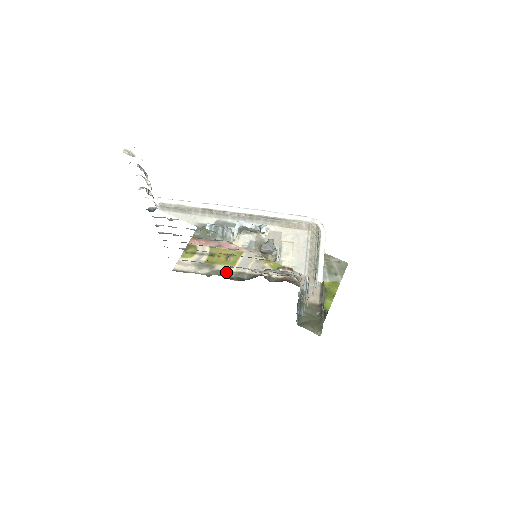
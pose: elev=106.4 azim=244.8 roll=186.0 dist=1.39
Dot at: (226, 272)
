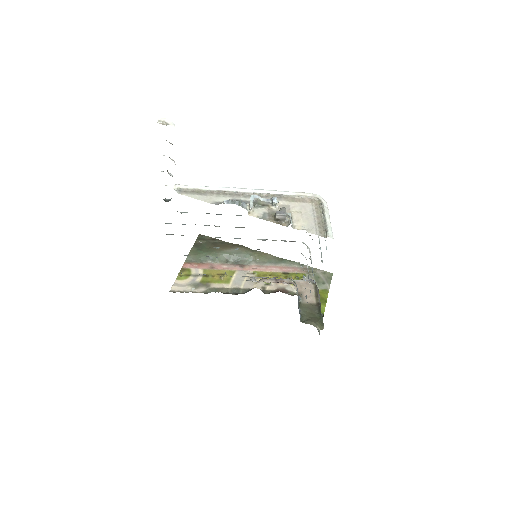
Dot at: (222, 289)
